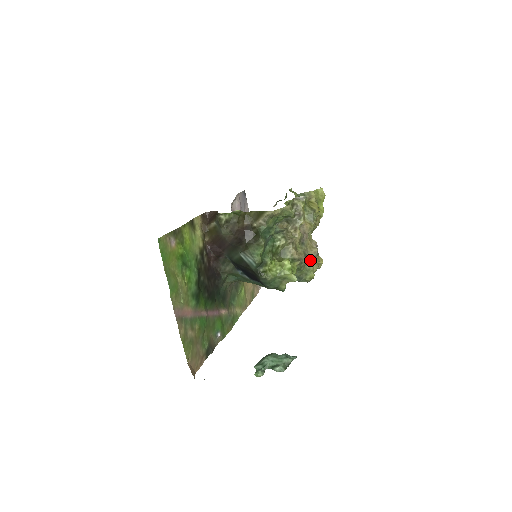
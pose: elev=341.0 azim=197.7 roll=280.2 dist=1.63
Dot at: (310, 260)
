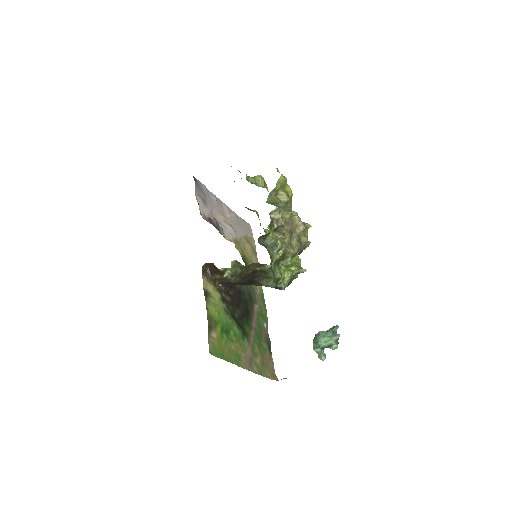
Dot at: (302, 236)
